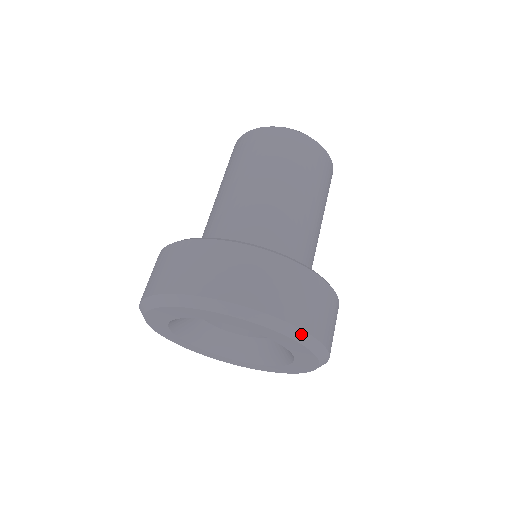
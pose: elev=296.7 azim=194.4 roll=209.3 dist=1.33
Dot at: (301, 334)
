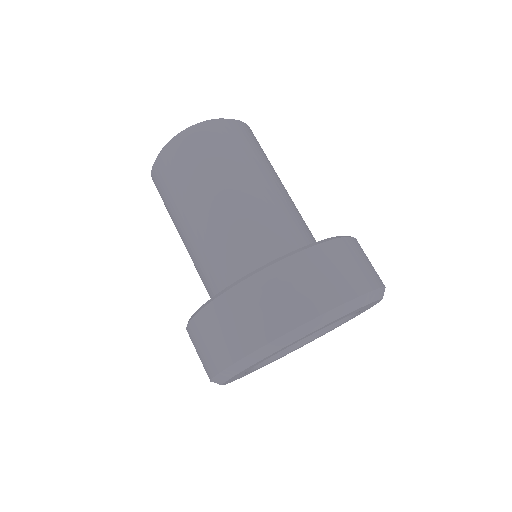
Dot at: (314, 323)
